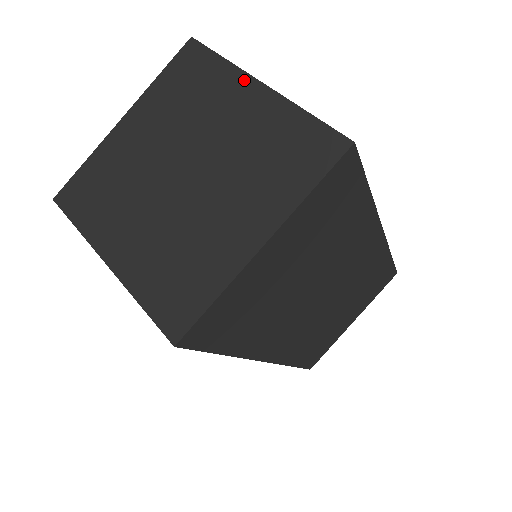
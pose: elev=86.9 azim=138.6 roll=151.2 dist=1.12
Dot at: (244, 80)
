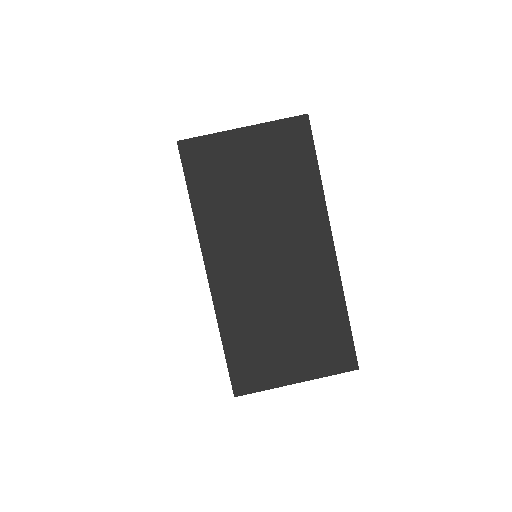
Dot at: occluded
